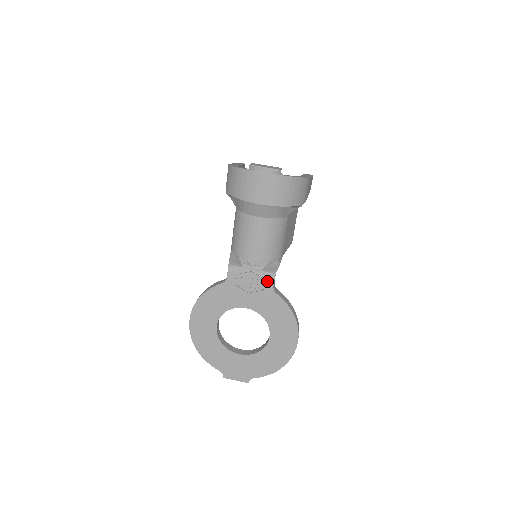
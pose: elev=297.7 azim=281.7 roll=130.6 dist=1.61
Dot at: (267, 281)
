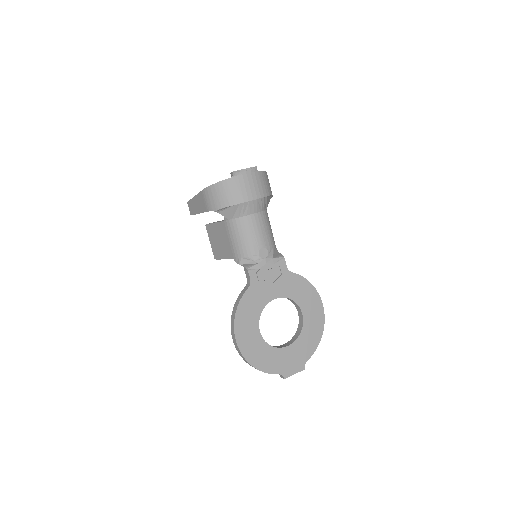
Dot at: (281, 265)
